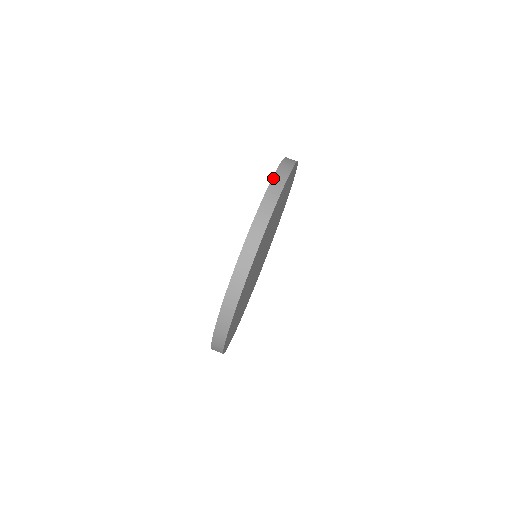
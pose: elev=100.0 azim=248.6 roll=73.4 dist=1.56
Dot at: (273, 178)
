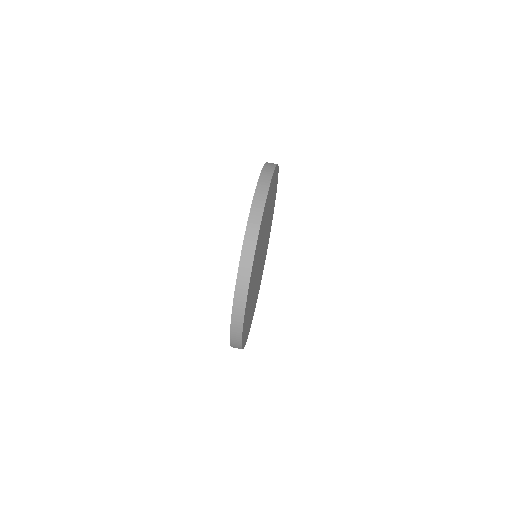
Dot at: (266, 163)
